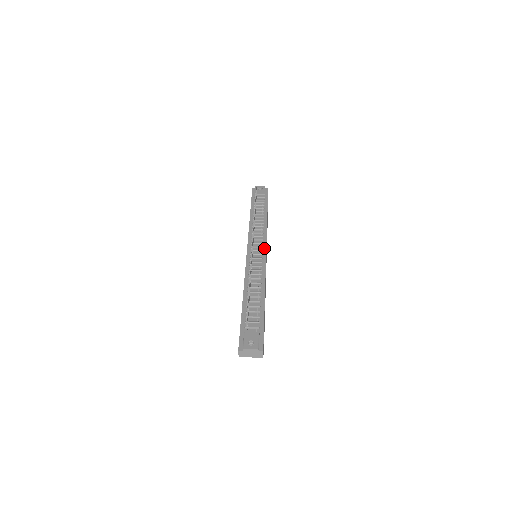
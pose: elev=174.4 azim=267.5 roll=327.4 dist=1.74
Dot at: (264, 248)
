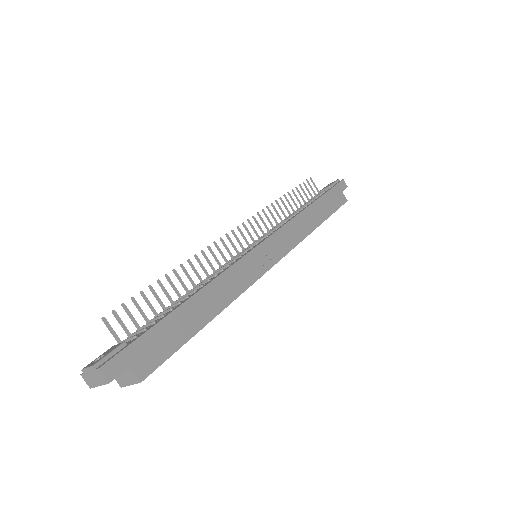
Dot at: (263, 240)
